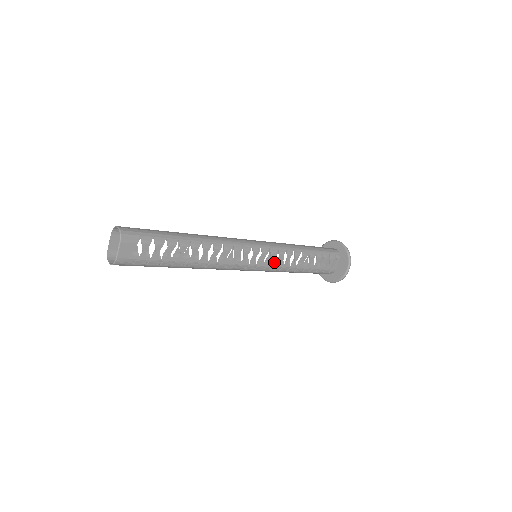
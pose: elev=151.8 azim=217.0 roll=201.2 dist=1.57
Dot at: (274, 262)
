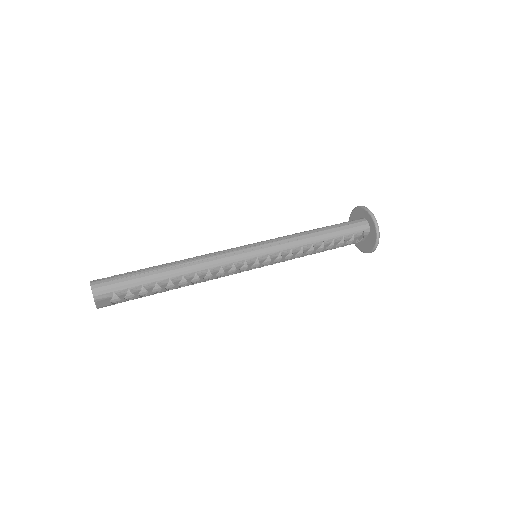
Dot at: occluded
